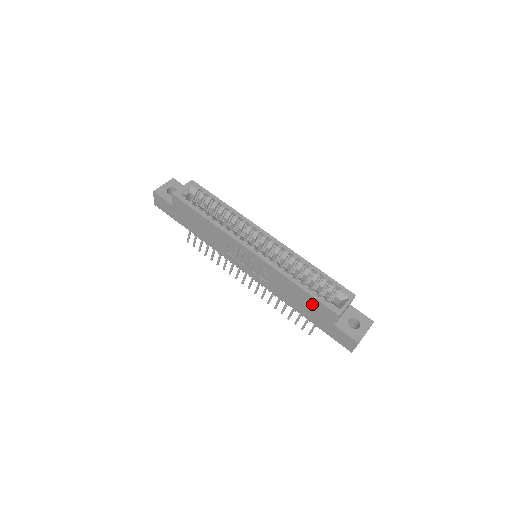
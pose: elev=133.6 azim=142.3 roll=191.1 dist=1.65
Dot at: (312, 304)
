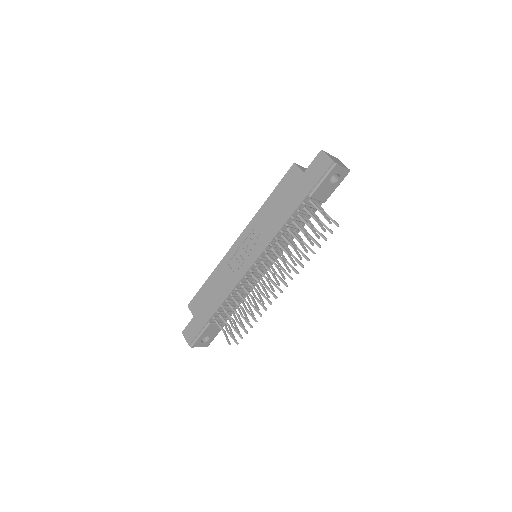
Dot at: (284, 190)
